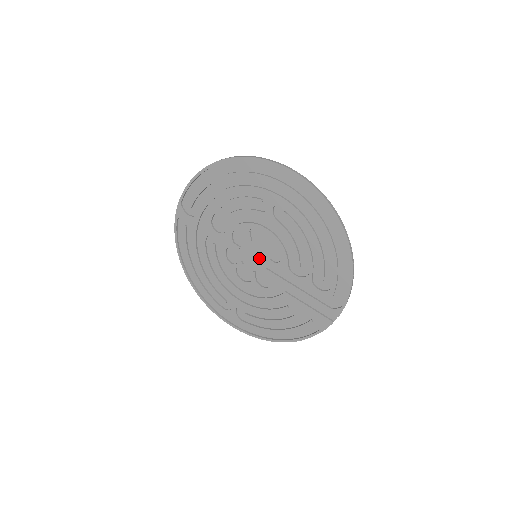
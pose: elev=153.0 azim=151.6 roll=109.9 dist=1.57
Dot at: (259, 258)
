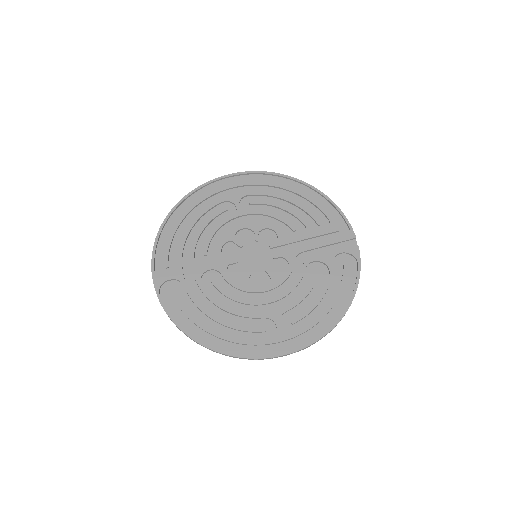
Dot at: (260, 255)
